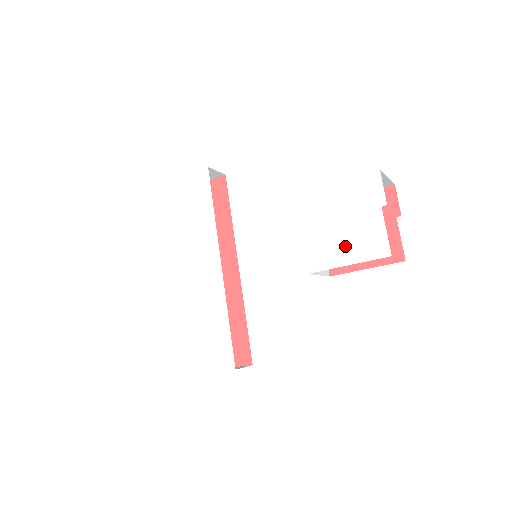
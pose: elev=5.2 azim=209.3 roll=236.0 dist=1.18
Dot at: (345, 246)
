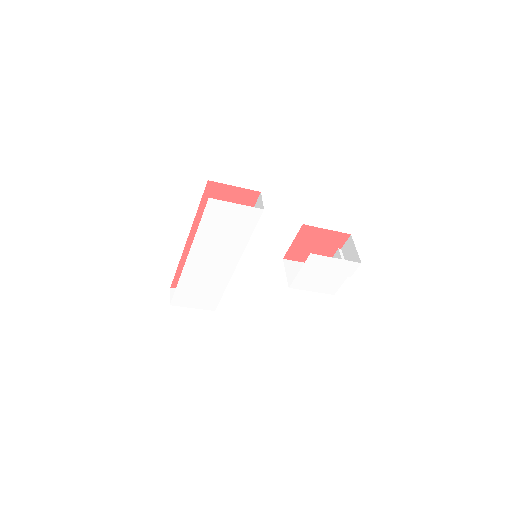
Dot at: (318, 285)
